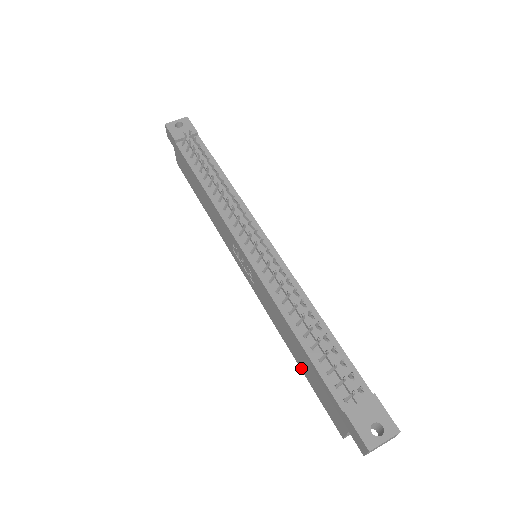
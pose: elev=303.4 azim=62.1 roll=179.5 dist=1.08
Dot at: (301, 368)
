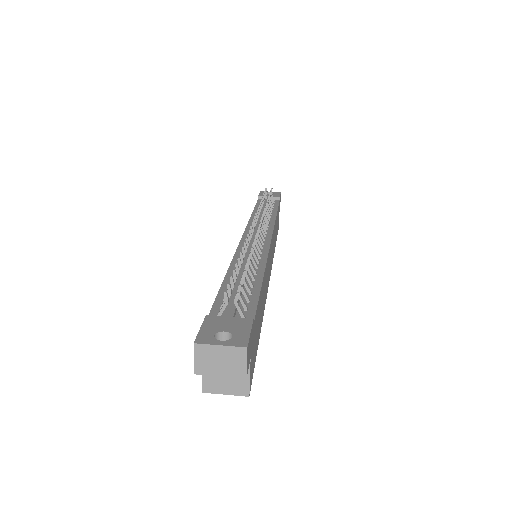
Dot at: occluded
